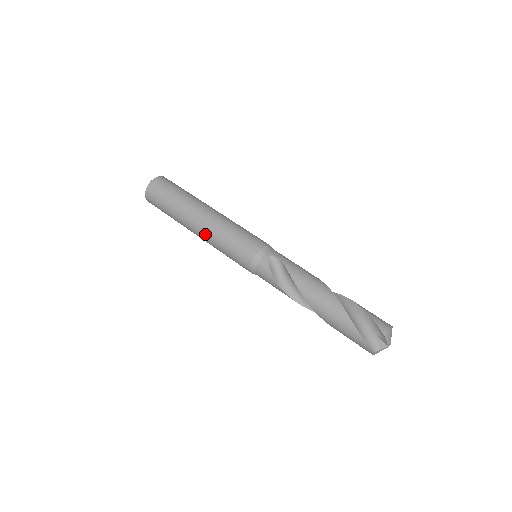
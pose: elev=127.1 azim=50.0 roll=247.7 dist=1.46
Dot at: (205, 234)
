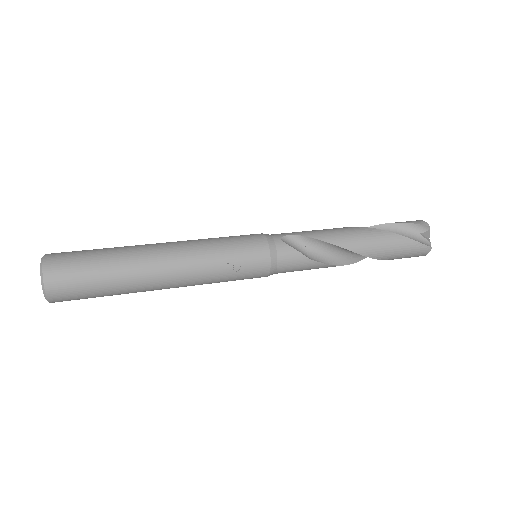
Dot at: (186, 271)
